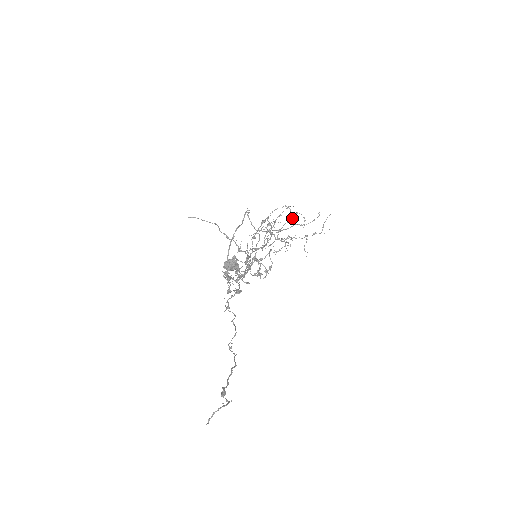
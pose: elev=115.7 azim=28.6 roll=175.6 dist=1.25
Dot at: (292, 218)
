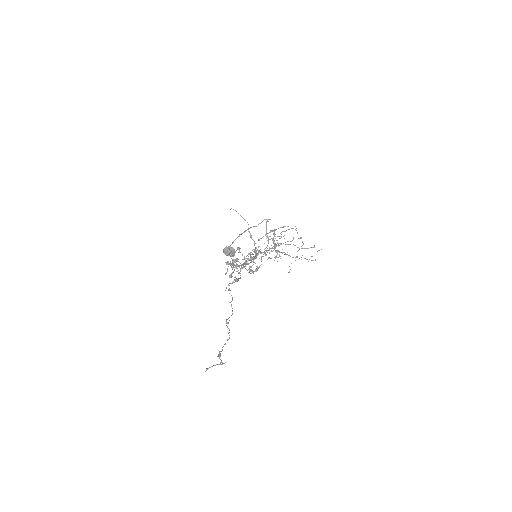
Dot at: occluded
